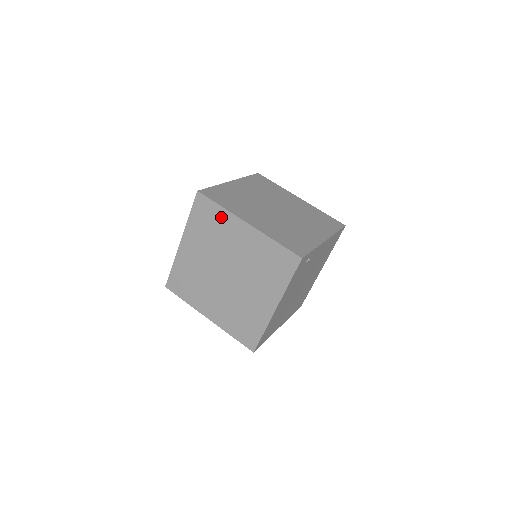
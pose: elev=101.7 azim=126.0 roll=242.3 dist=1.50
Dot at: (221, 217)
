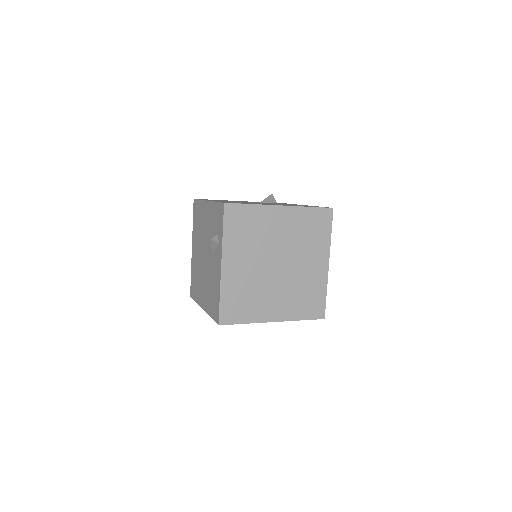
Dot at: occluded
